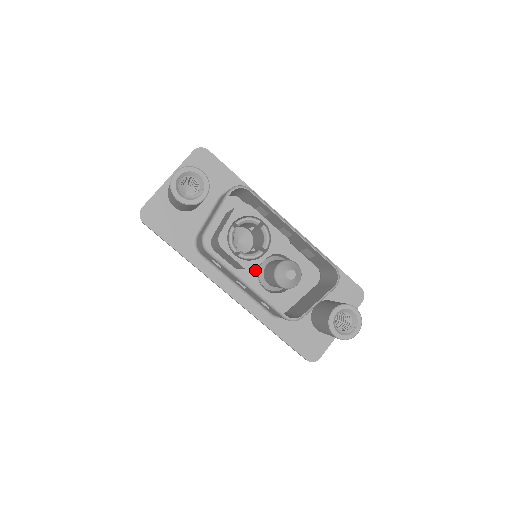
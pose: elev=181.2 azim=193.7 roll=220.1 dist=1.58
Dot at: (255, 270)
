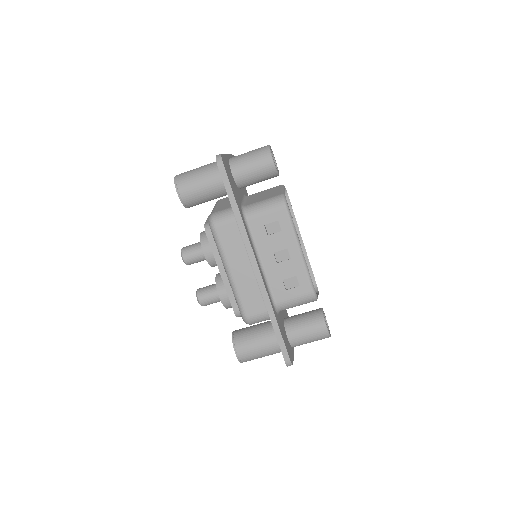
Dot at: occluded
